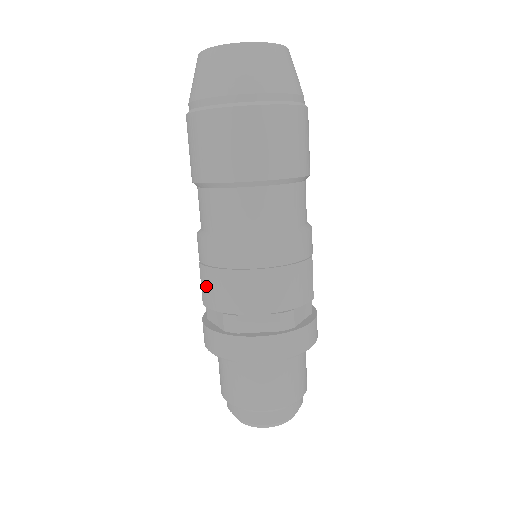
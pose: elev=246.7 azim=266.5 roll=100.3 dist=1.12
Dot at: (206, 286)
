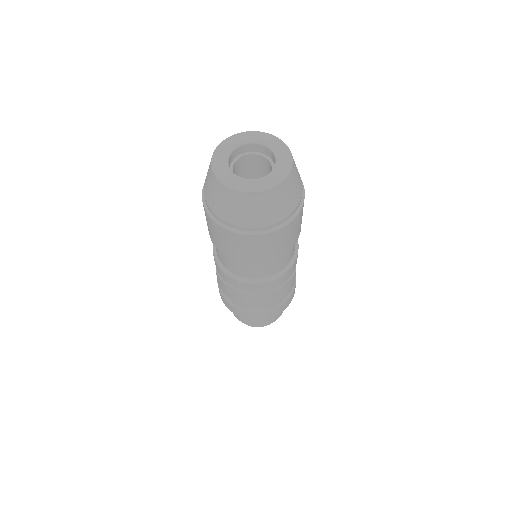
Dot at: (221, 285)
